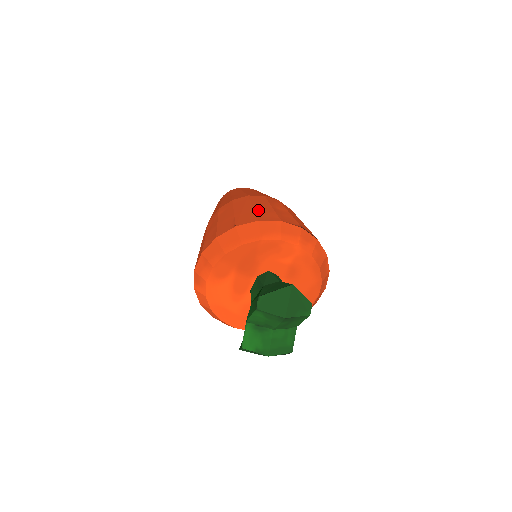
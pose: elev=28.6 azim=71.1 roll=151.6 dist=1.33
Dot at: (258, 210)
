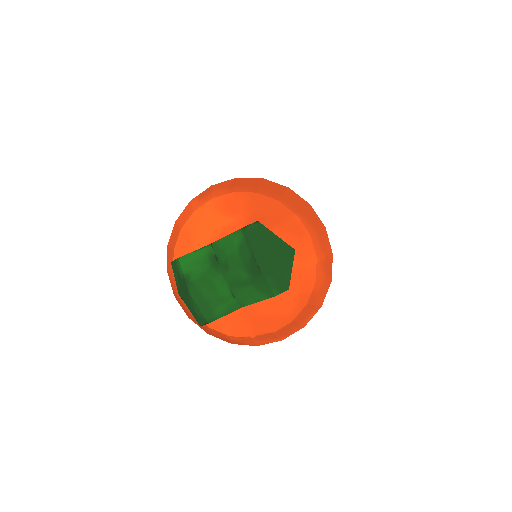
Dot at: occluded
